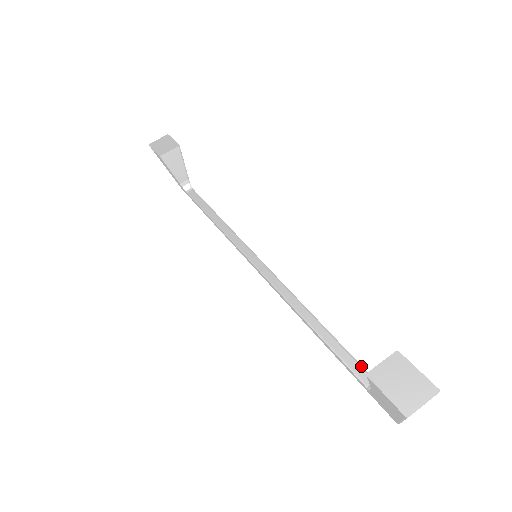
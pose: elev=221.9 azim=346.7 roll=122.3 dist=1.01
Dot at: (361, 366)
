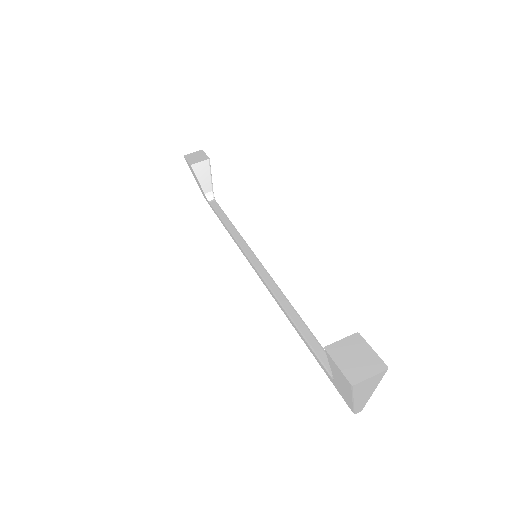
Dot at: occluded
